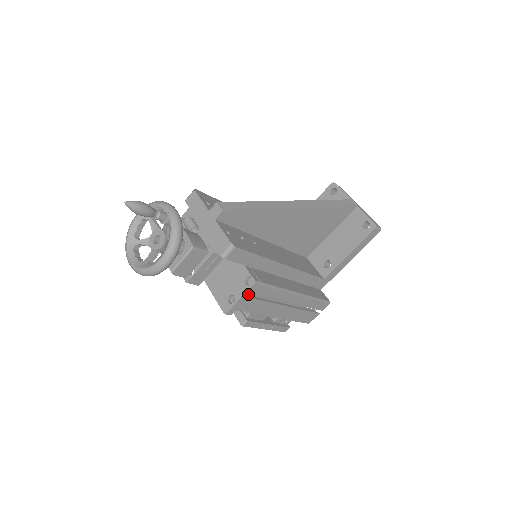
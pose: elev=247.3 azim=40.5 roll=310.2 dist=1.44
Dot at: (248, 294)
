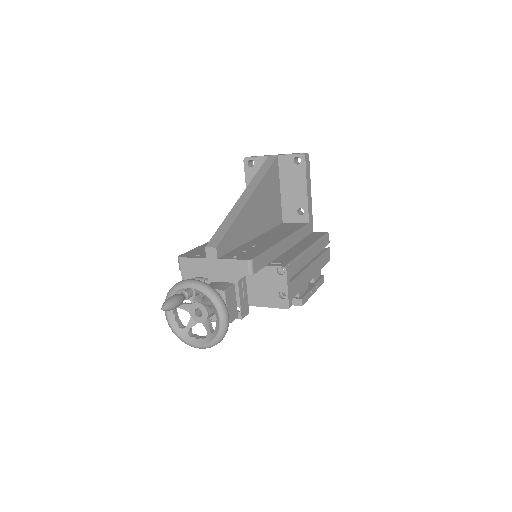
Dot at: (289, 280)
